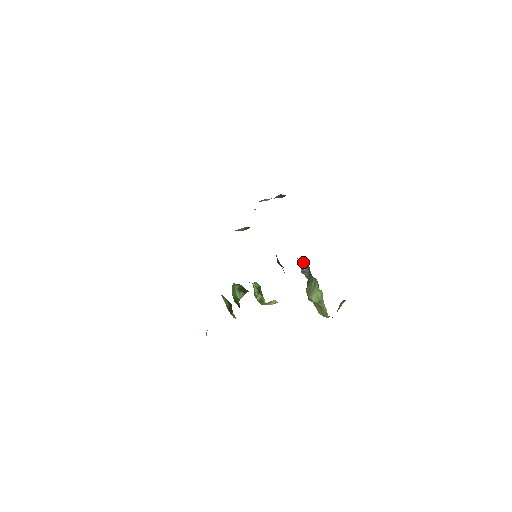
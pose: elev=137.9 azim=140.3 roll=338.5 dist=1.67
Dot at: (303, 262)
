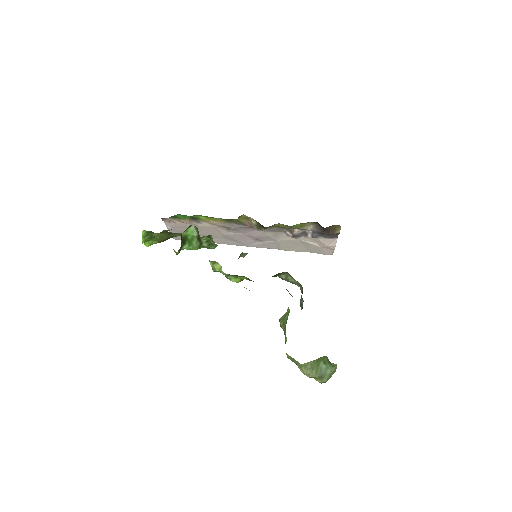
Dot at: (302, 289)
